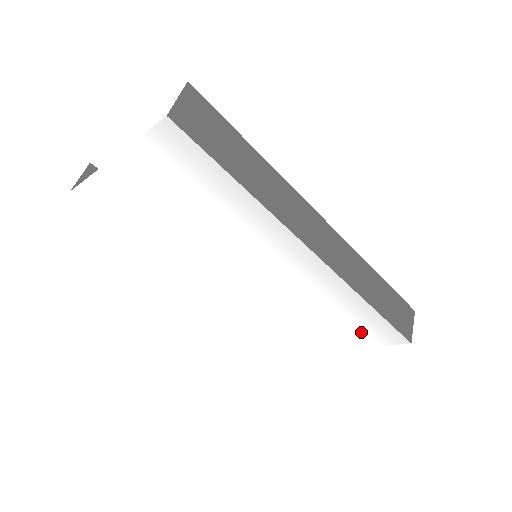
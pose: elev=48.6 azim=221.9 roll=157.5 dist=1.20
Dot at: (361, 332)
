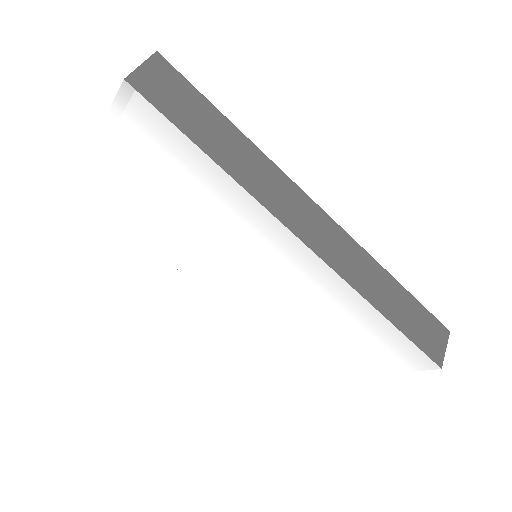
Dot at: (380, 352)
